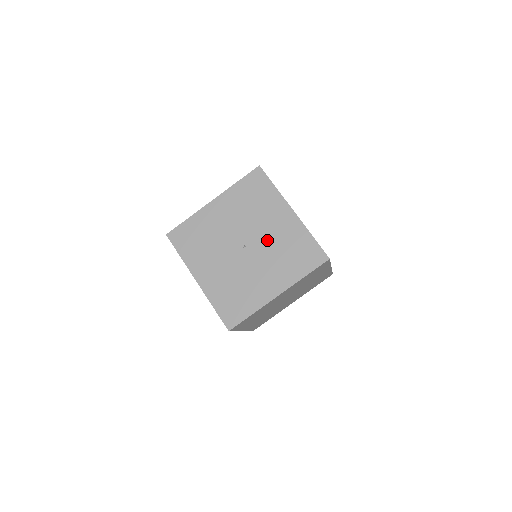
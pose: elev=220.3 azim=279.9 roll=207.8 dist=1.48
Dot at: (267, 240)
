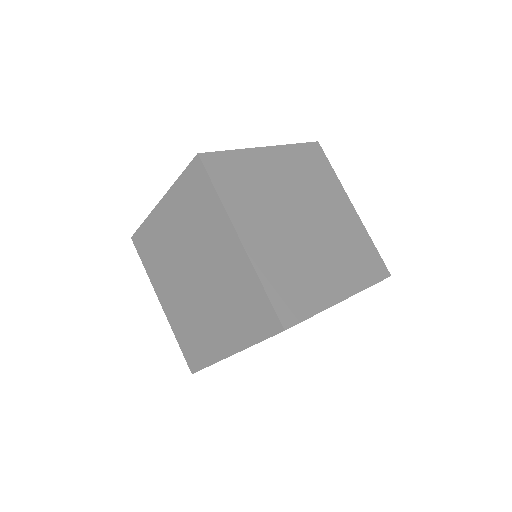
Dot at: occluded
